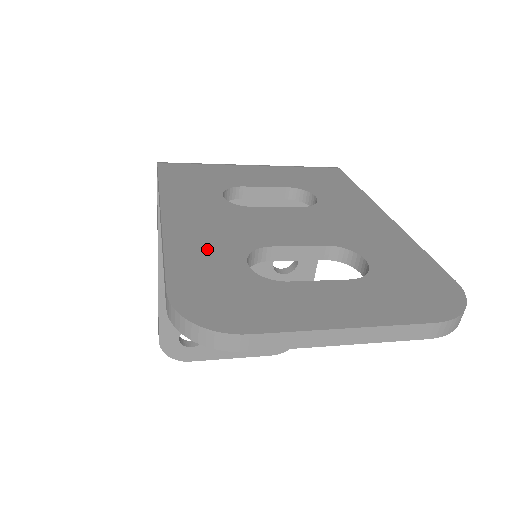
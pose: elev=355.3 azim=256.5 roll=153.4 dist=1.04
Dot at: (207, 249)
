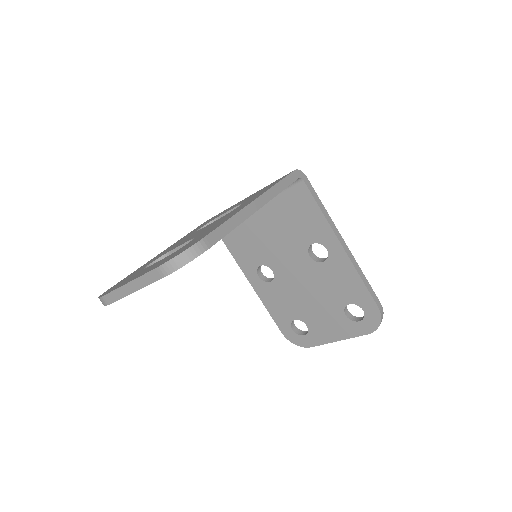
Dot at: (148, 263)
